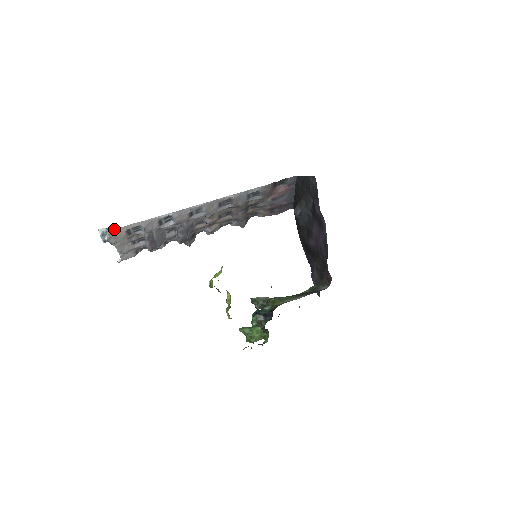
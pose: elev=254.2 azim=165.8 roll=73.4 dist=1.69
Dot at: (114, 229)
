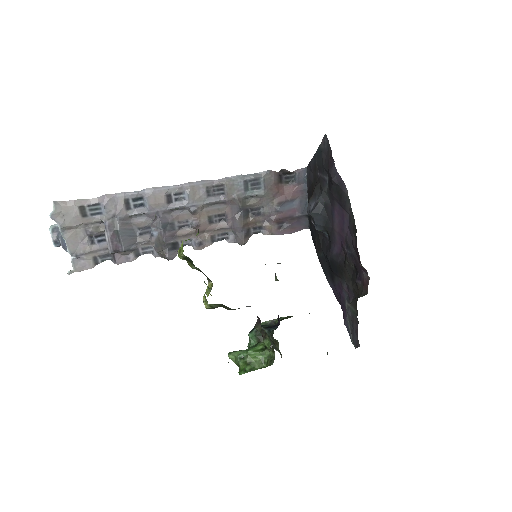
Dot at: (63, 201)
